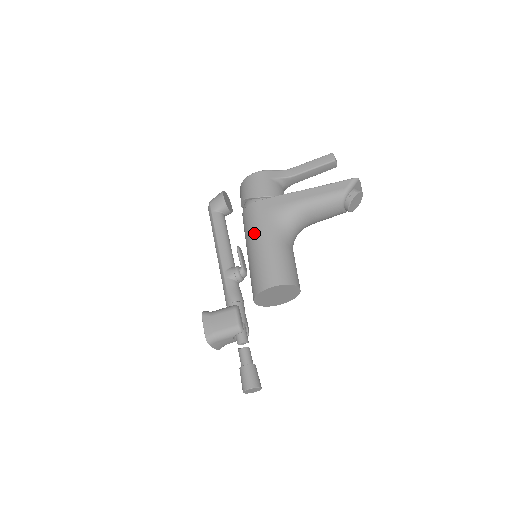
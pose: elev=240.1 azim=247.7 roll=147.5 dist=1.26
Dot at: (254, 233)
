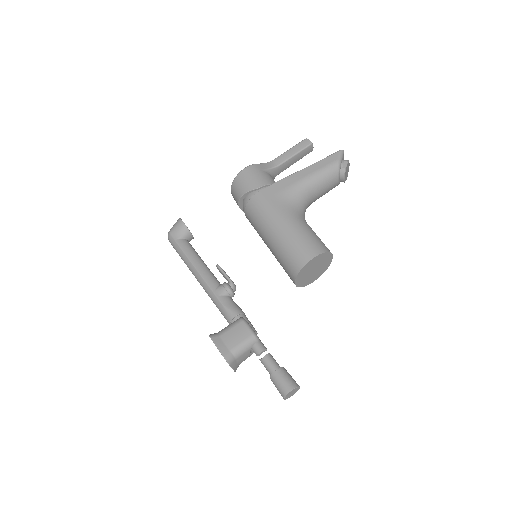
Dot at: (271, 218)
